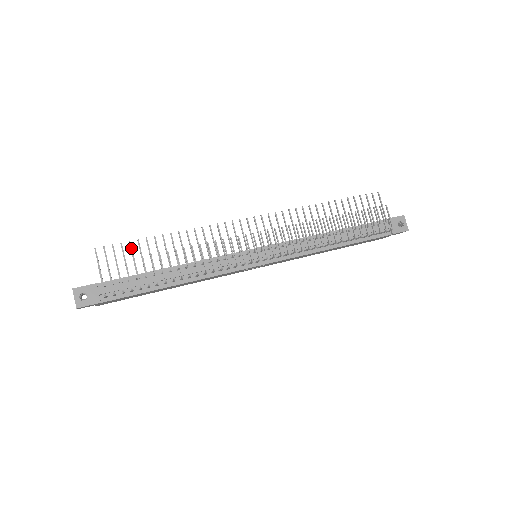
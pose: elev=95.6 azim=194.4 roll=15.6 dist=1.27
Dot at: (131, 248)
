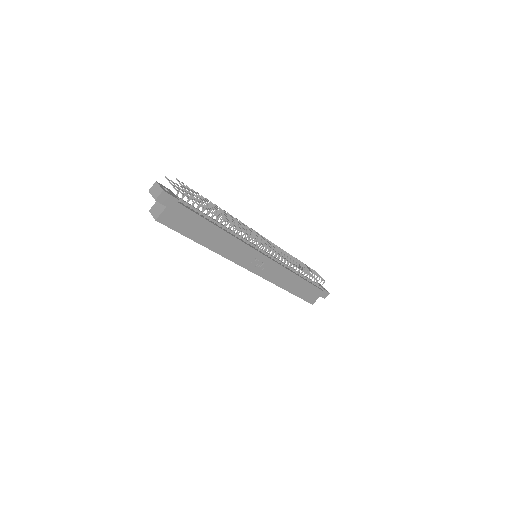
Dot at: (188, 192)
